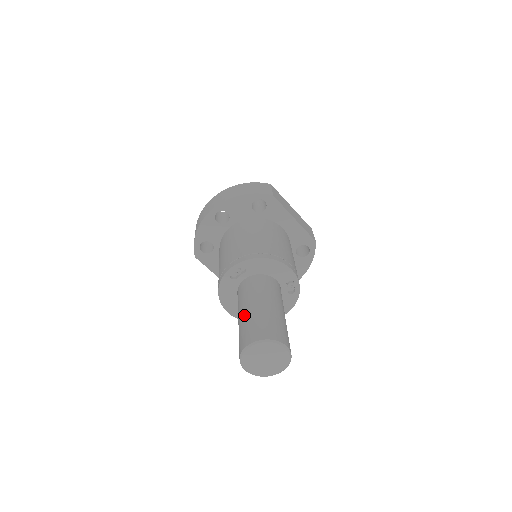
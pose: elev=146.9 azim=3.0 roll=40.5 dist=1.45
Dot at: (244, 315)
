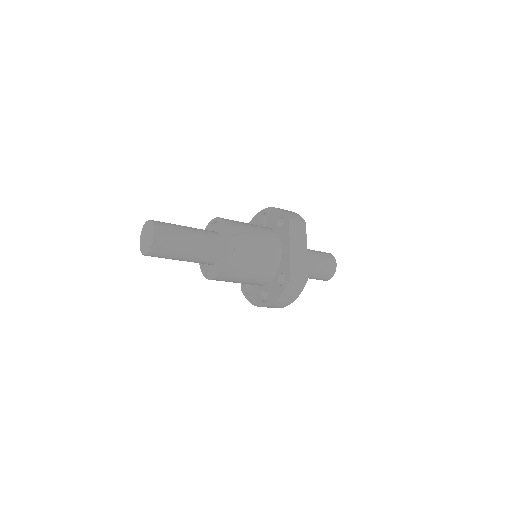
Dot at: occluded
